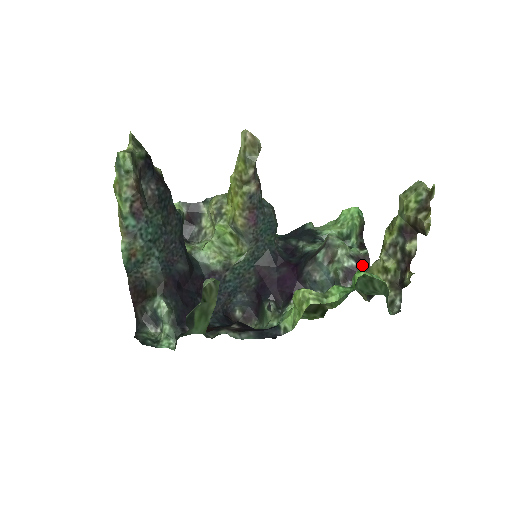
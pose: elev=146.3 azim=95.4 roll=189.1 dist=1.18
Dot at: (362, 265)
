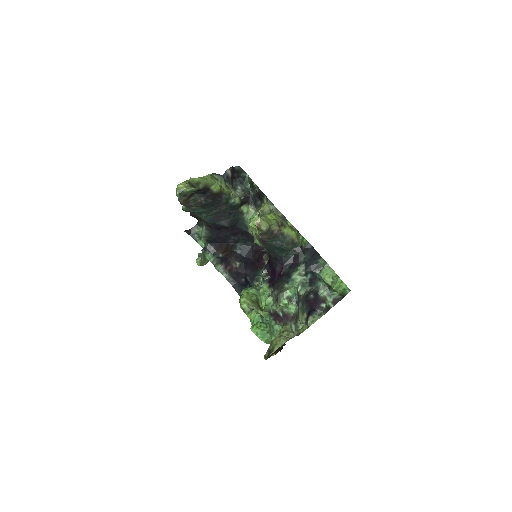
Dot at: (285, 319)
